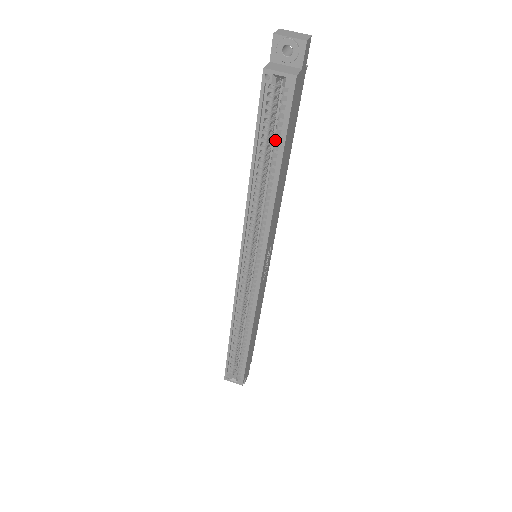
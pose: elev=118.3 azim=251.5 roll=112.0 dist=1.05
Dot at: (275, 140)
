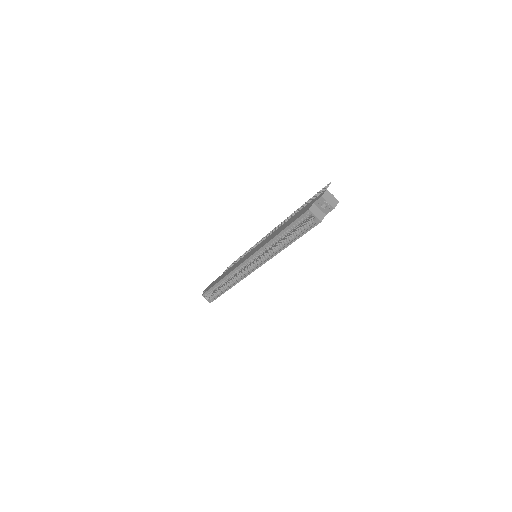
Dot at: (297, 231)
